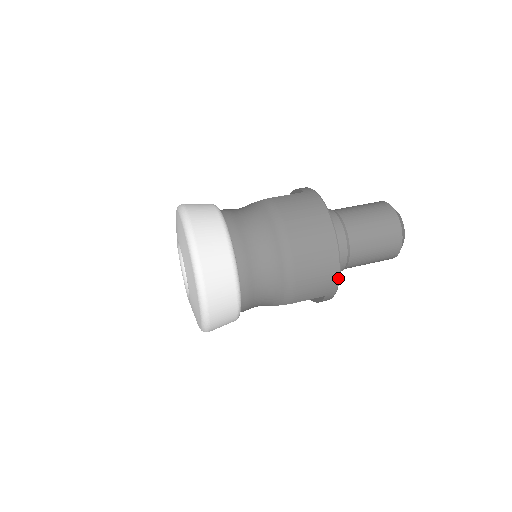
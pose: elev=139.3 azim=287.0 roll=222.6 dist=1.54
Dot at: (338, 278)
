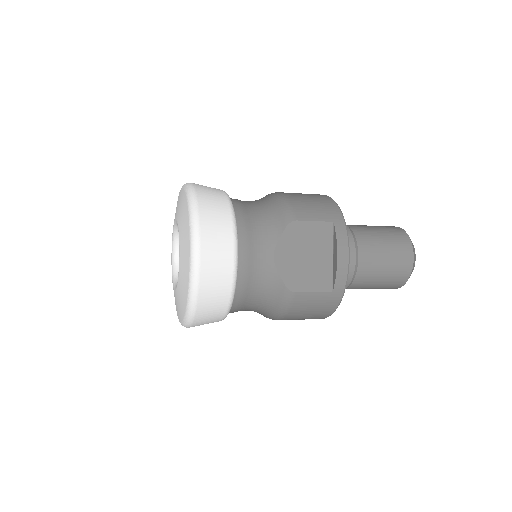
Dot at: (335, 204)
